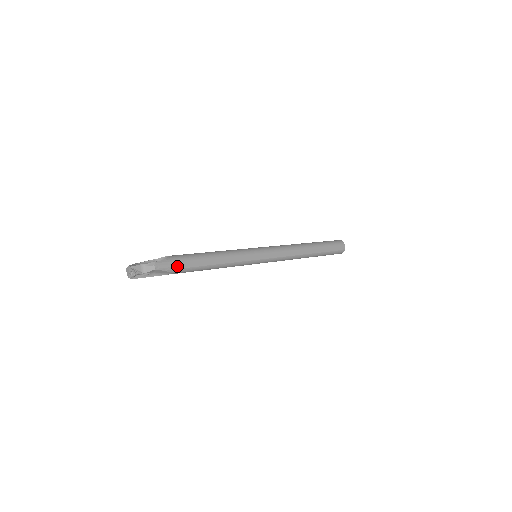
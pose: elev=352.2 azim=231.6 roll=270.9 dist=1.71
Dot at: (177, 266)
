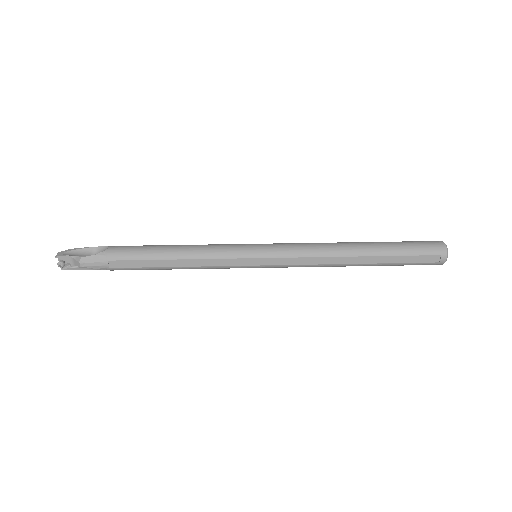
Dot at: (113, 264)
